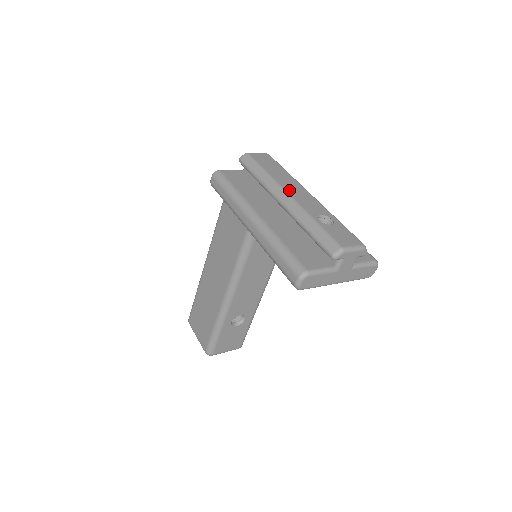
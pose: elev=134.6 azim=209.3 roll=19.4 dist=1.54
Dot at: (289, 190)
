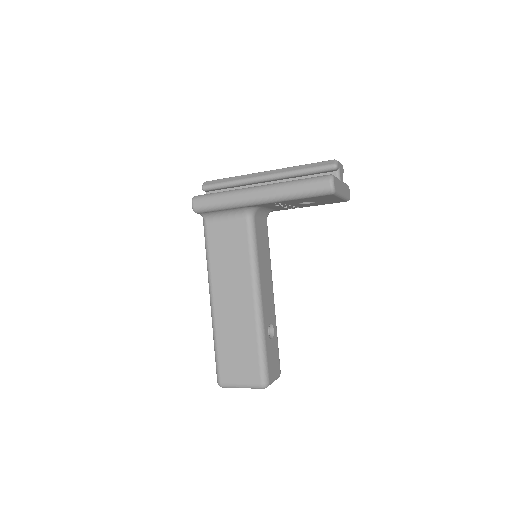
Dot at: occluded
